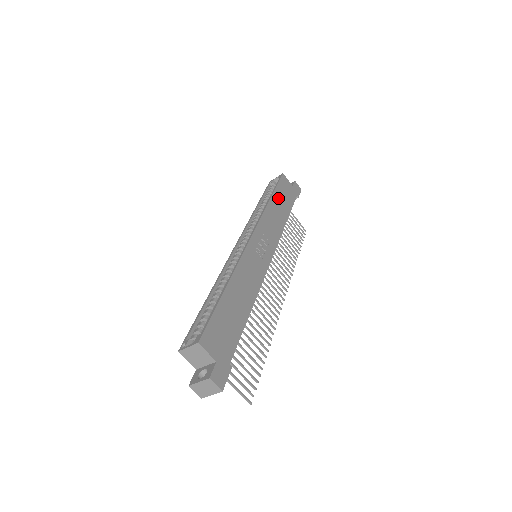
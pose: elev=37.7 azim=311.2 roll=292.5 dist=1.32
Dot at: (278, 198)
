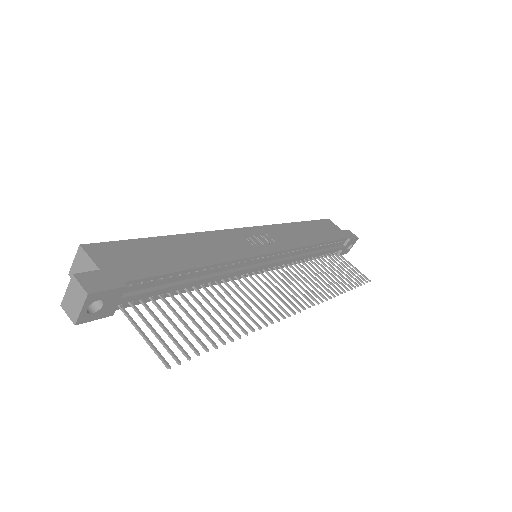
Dot at: (310, 227)
